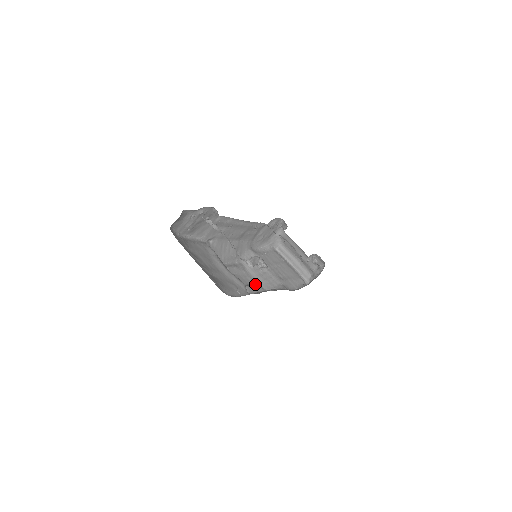
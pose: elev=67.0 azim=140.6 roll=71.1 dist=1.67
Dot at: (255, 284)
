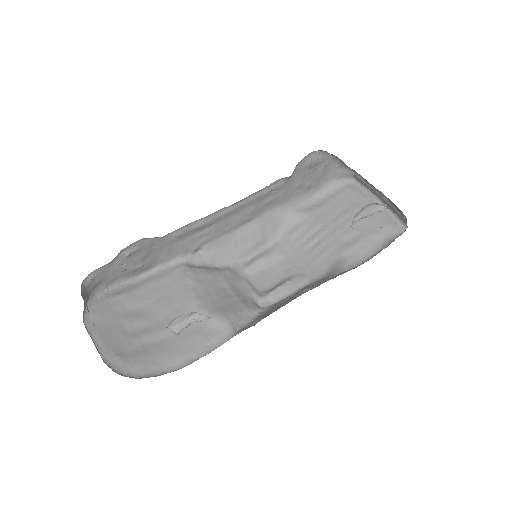
Dot at: (295, 274)
